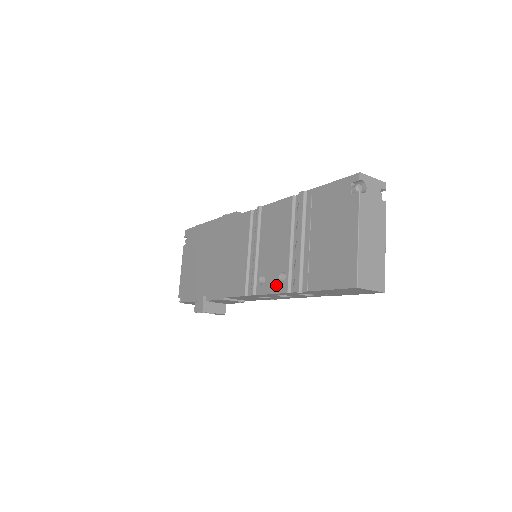
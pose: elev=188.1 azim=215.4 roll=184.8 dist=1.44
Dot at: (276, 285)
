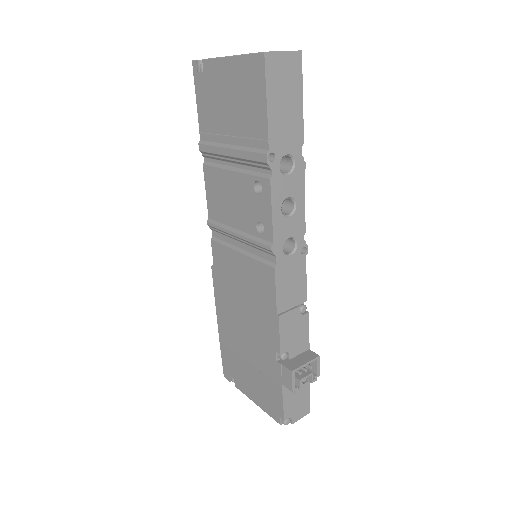
Dot at: (264, 200)
